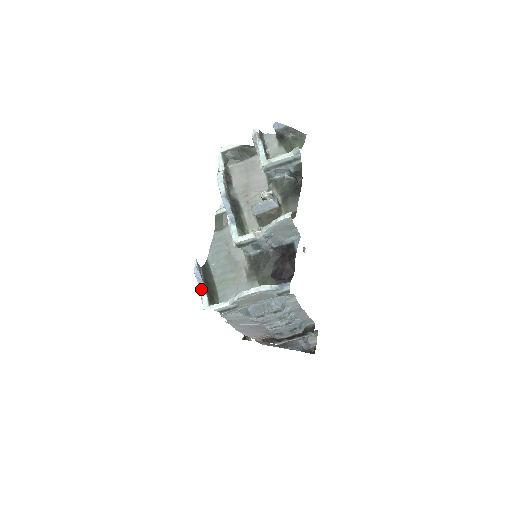
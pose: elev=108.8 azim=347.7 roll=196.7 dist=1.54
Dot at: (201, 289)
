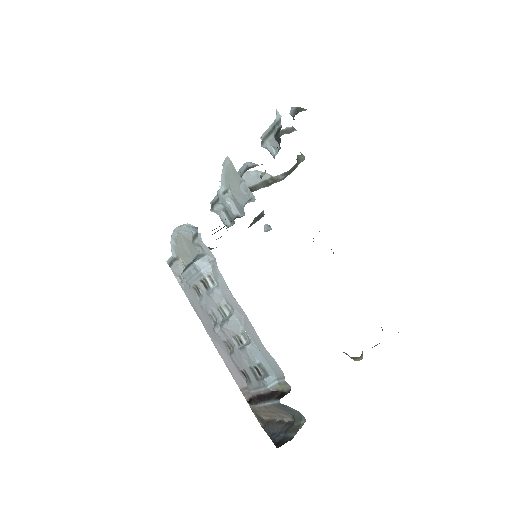
Dot at: occluded
